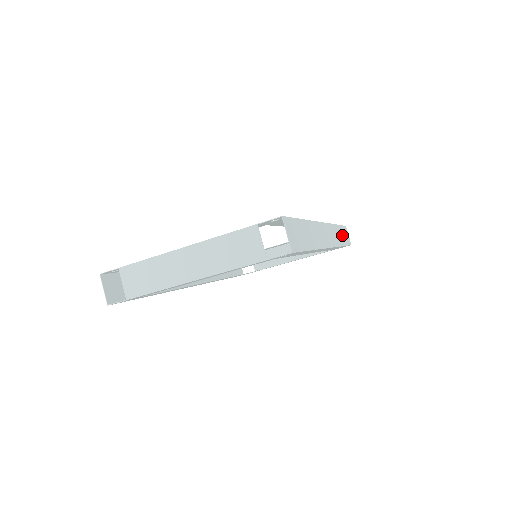
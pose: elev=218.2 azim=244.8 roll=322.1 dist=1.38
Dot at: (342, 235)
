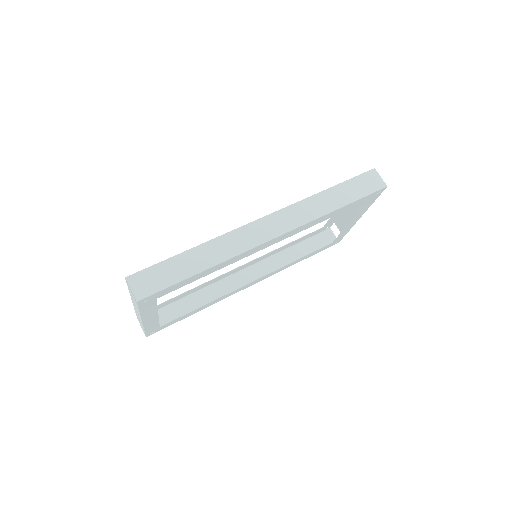
Dot at: (343, 194)
